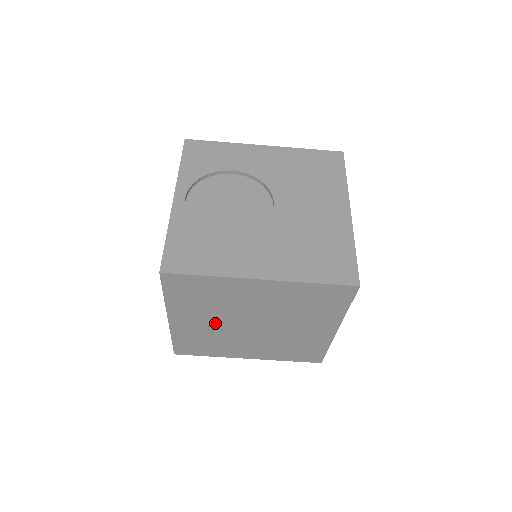
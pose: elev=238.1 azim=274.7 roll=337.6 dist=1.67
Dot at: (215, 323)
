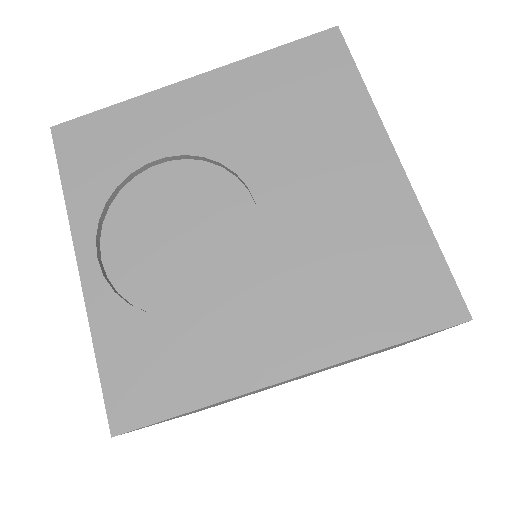
Dot at: (239, 397)
